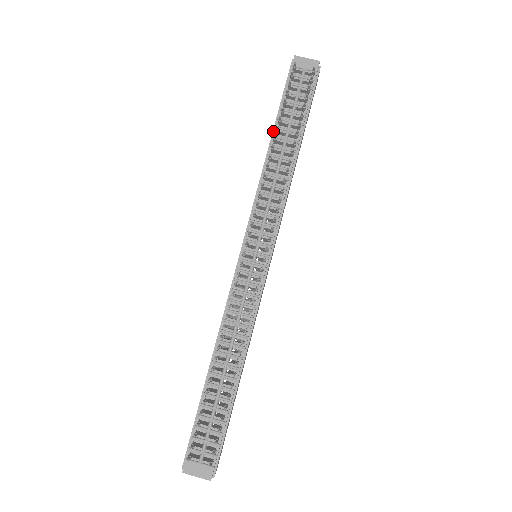
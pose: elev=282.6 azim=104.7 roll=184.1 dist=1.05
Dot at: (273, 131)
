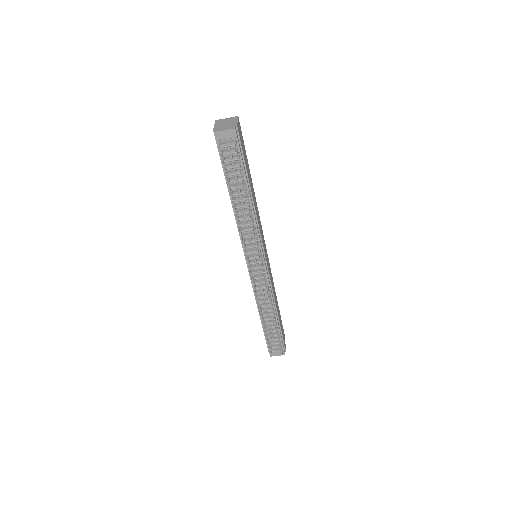
Dot at: (228, 188)
